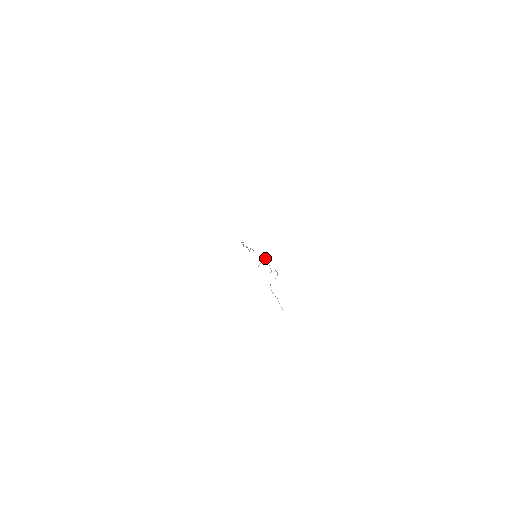
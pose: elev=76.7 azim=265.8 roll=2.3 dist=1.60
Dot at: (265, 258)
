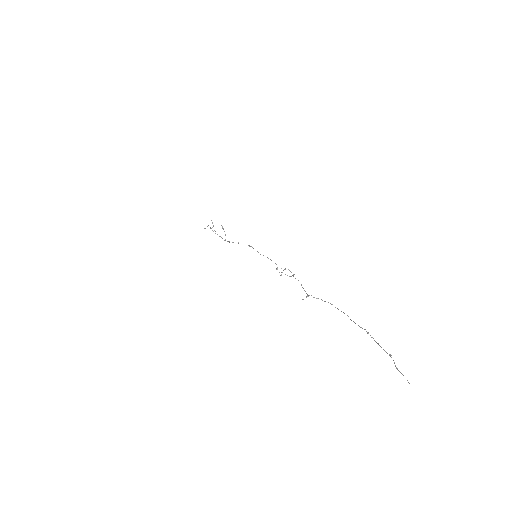
Dot at: occluded
